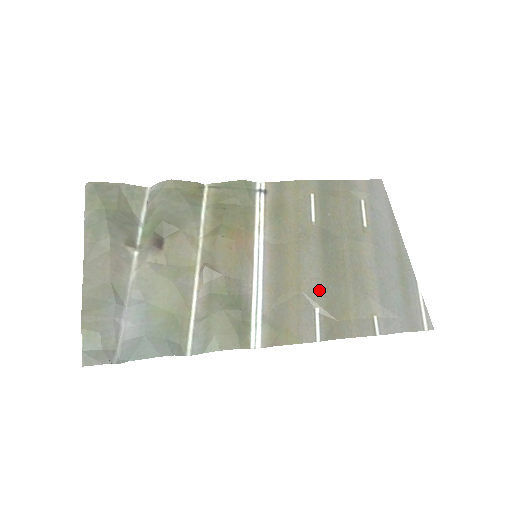
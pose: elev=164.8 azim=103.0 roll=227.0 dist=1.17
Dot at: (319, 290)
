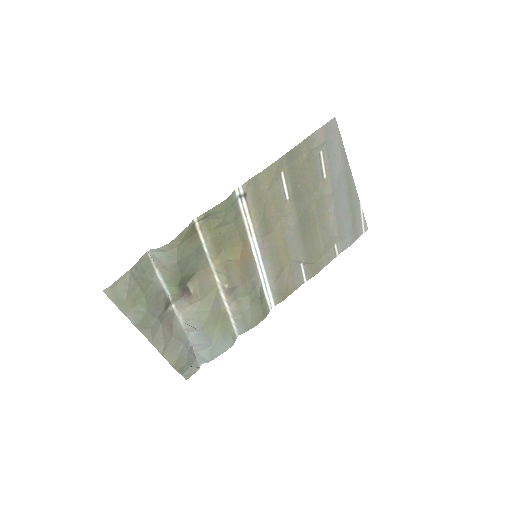
Dot at: (301, 252)
